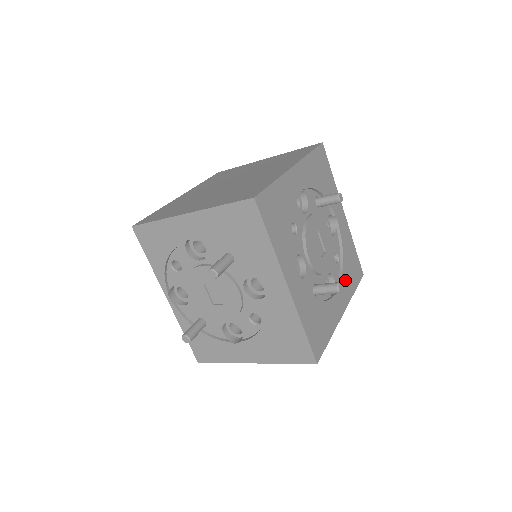
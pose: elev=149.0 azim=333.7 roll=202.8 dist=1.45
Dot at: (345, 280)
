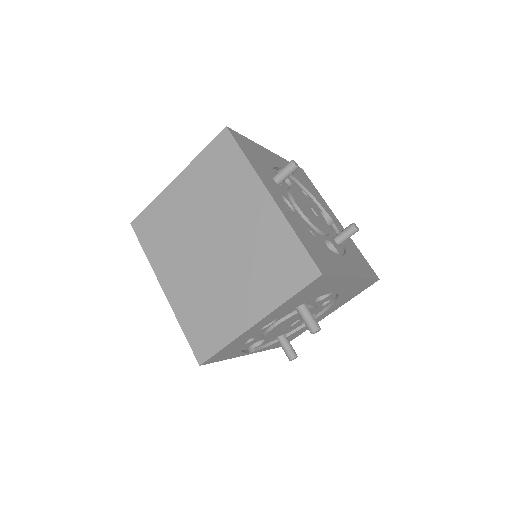
Dot at: (317, 198)
